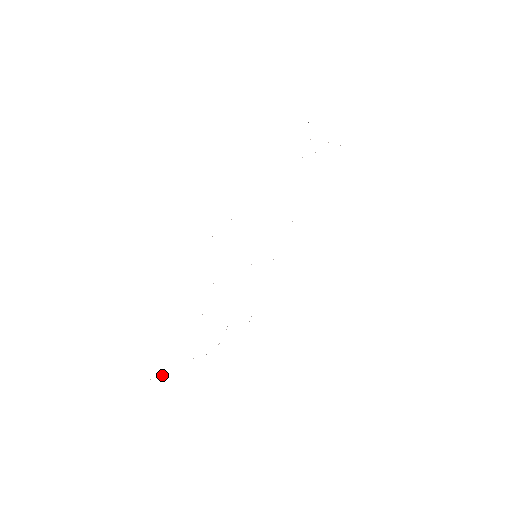
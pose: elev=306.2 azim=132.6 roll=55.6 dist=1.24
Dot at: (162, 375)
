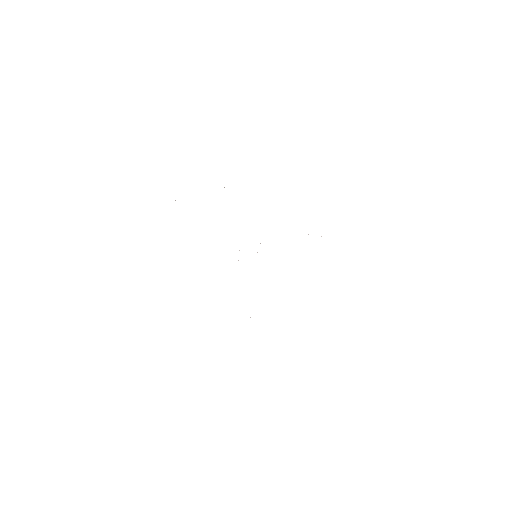
Dot at: occluded
